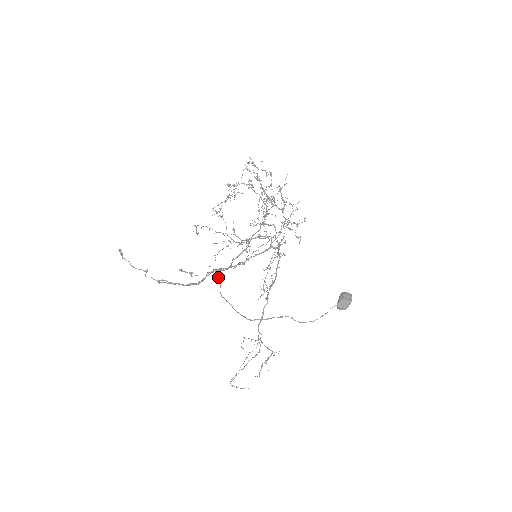
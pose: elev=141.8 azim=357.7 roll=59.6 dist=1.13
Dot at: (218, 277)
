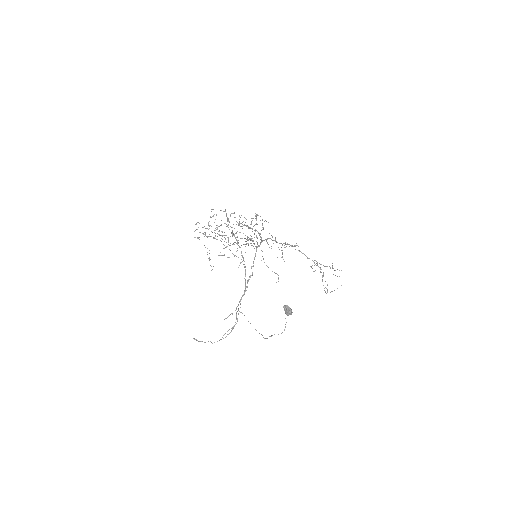
Dot at: occluded
